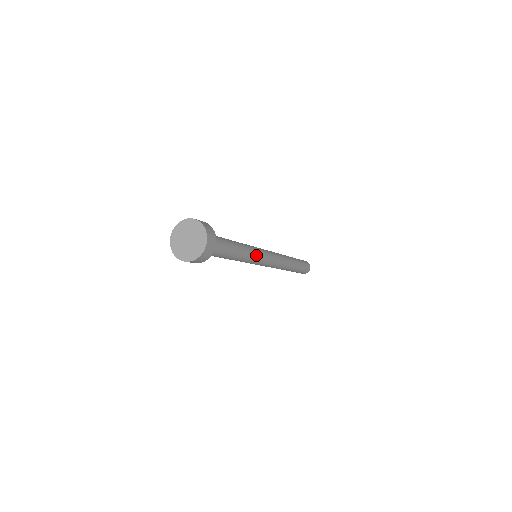
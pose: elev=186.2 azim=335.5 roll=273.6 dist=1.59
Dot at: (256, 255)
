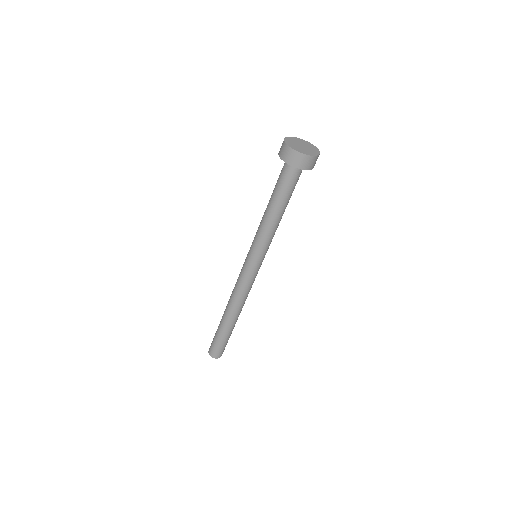
Dot at: (267, 247)
